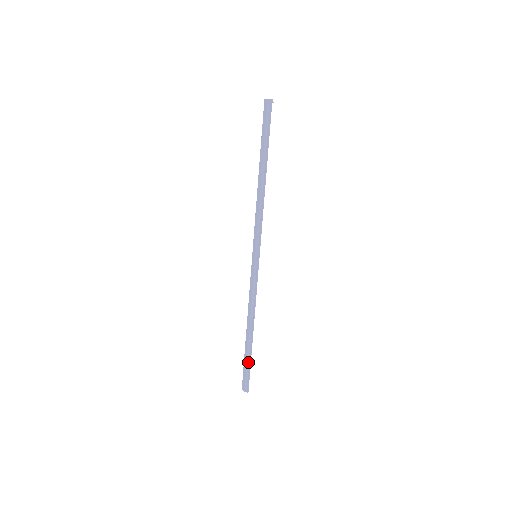
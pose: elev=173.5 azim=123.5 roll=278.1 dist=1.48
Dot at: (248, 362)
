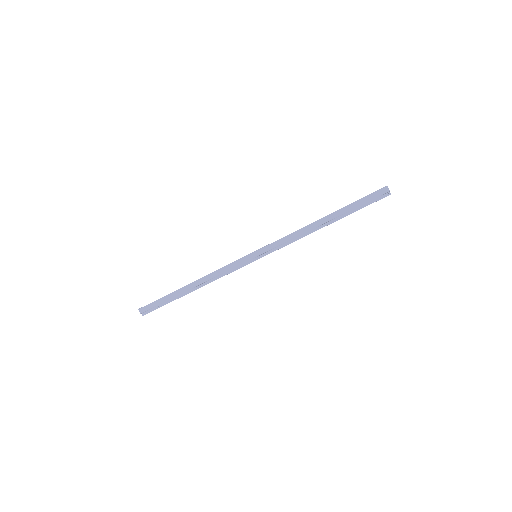
Dot at: (166, 301)
